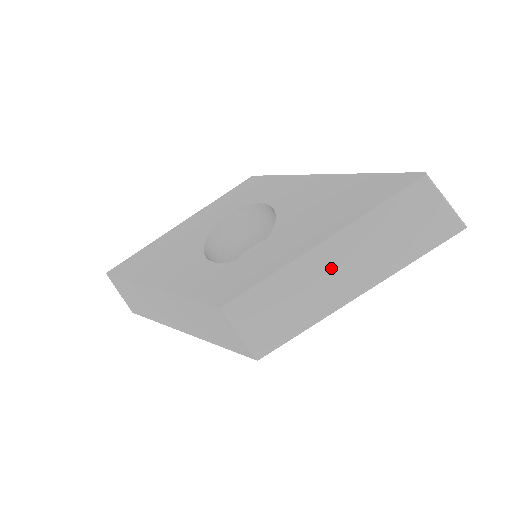
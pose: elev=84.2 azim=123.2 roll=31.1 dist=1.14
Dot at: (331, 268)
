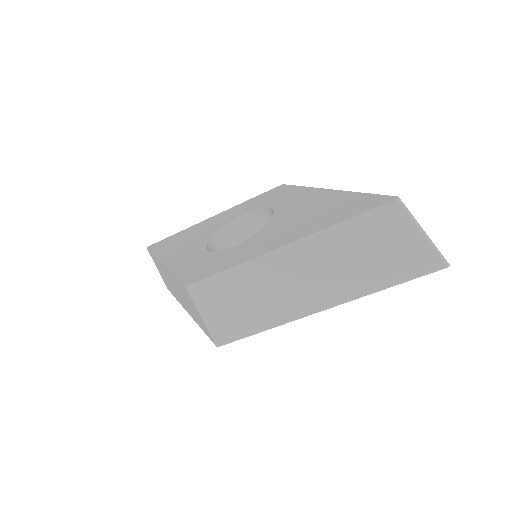
Dot at: (291, 275)
